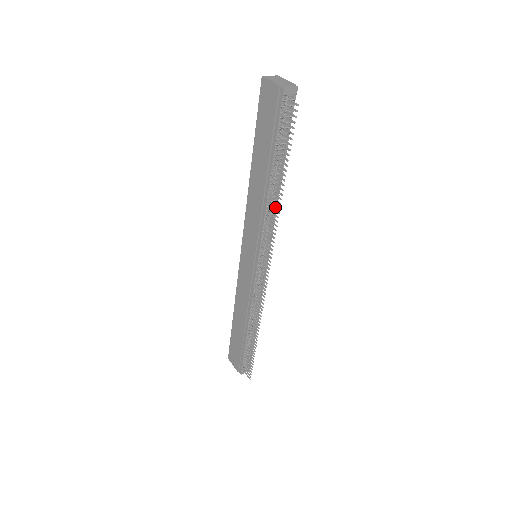
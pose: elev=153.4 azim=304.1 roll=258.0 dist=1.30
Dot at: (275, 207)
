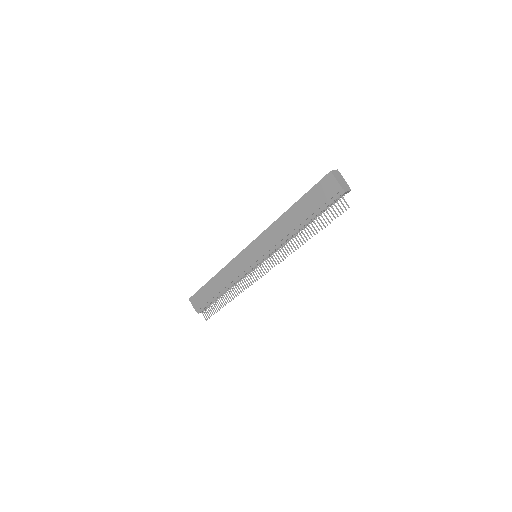
Dot at: (290, 238)
